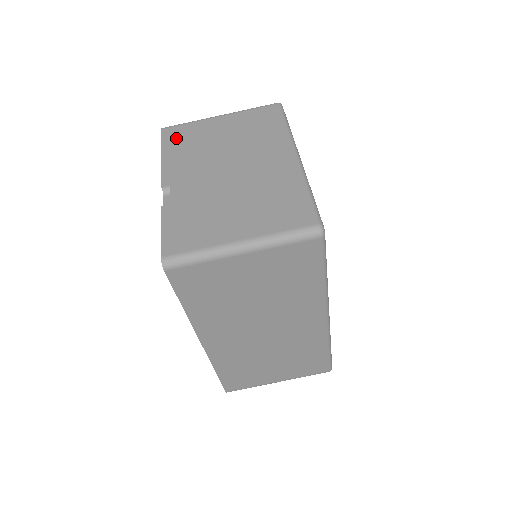
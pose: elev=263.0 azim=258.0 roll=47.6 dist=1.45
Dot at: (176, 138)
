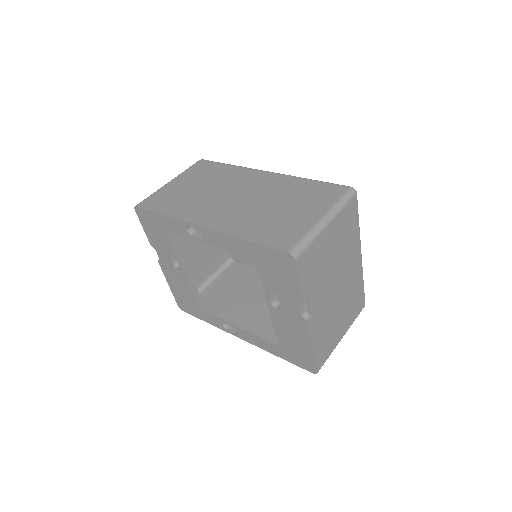
Dot at: occluded
